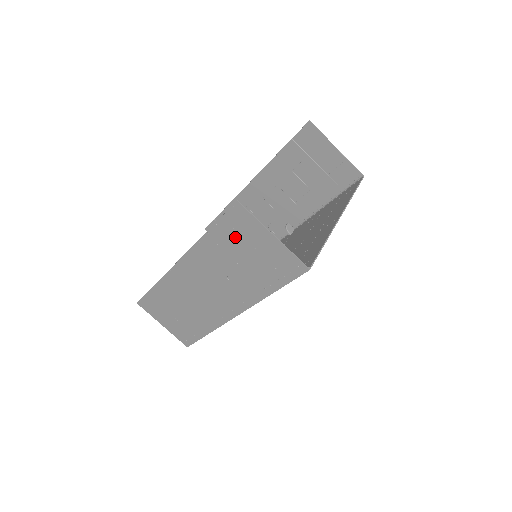
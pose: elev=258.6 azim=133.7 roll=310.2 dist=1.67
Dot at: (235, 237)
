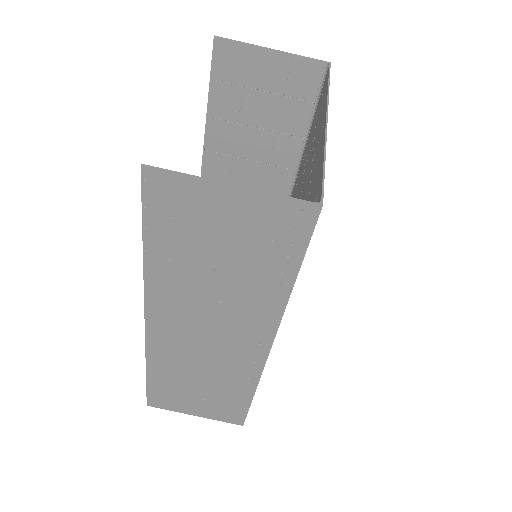
Dot at: (183, 230)
